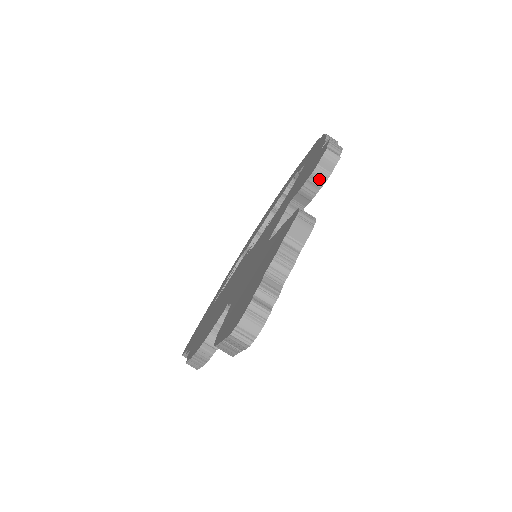
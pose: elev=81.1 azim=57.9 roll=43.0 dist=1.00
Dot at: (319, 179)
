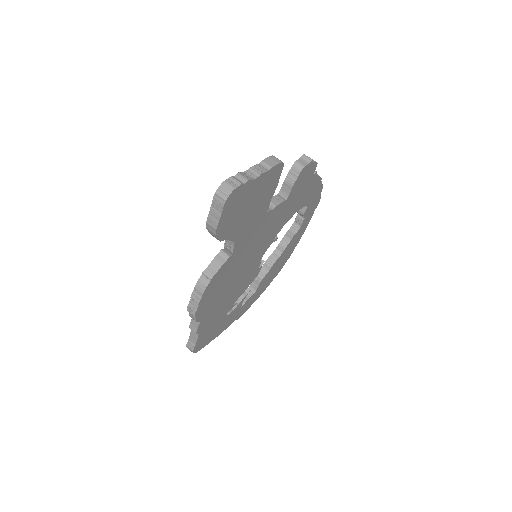
Dot at: (297, 170)
